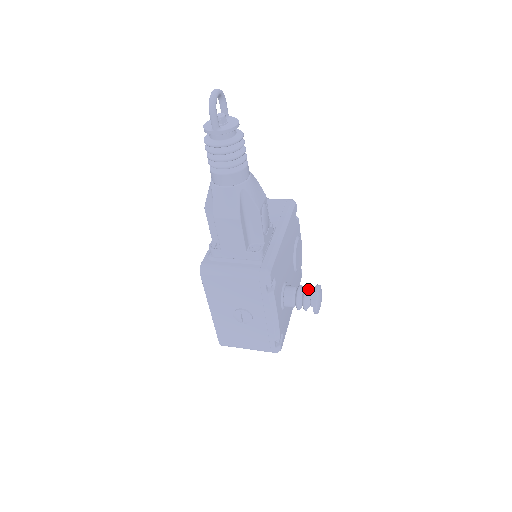
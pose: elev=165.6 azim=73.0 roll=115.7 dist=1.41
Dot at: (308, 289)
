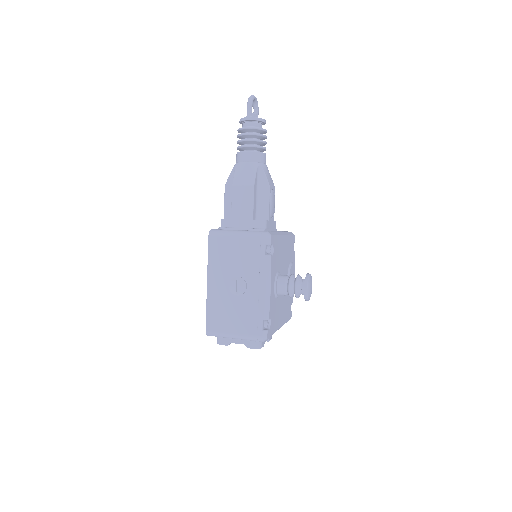
Dot at: (300, 276)
